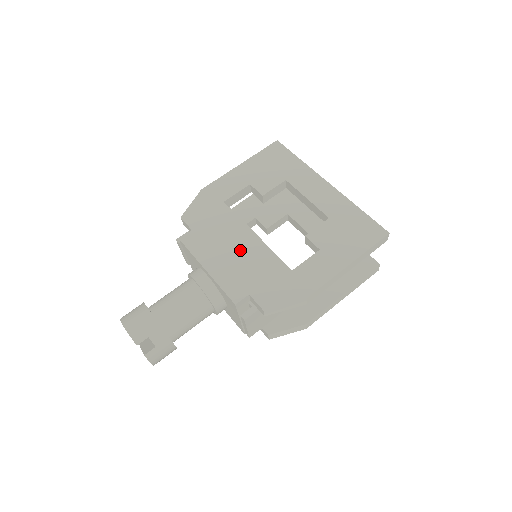
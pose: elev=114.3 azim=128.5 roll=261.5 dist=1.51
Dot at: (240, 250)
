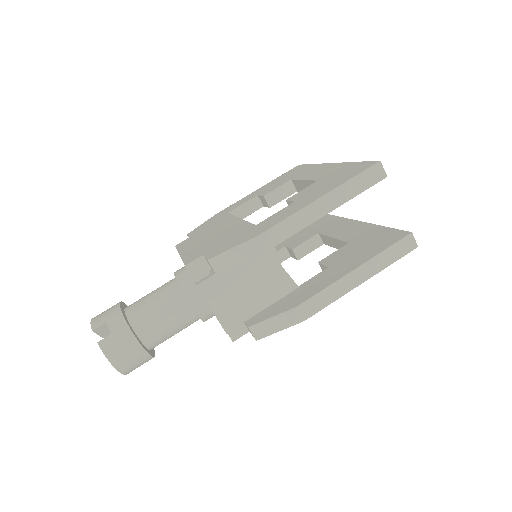
Dot at: (218, 232)
